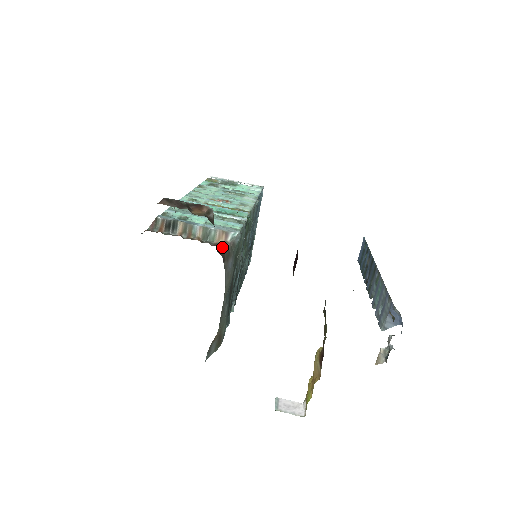
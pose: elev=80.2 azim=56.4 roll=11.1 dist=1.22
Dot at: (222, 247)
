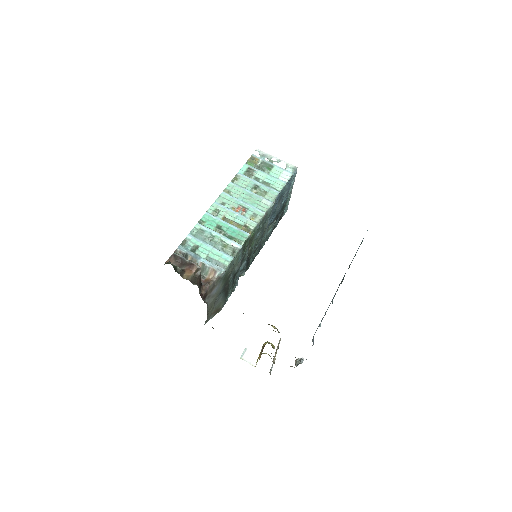
Dot at: (207, 286)
